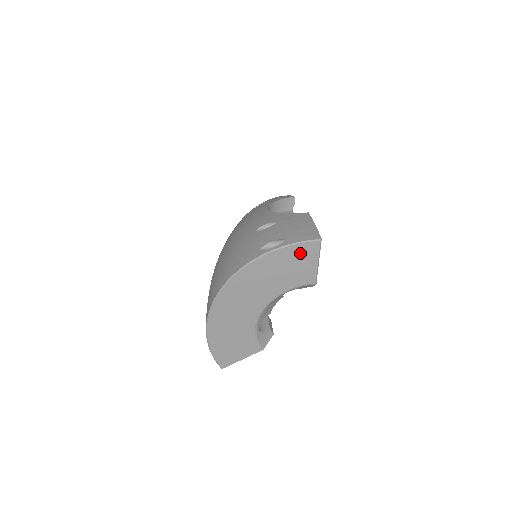
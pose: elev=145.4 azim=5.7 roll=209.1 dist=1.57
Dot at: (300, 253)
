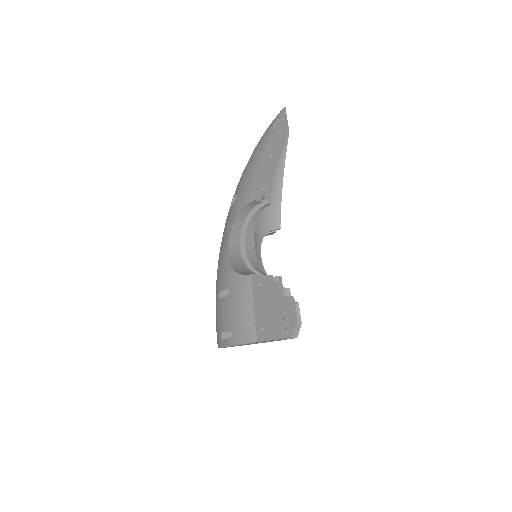
Dot at: (250, 343)
